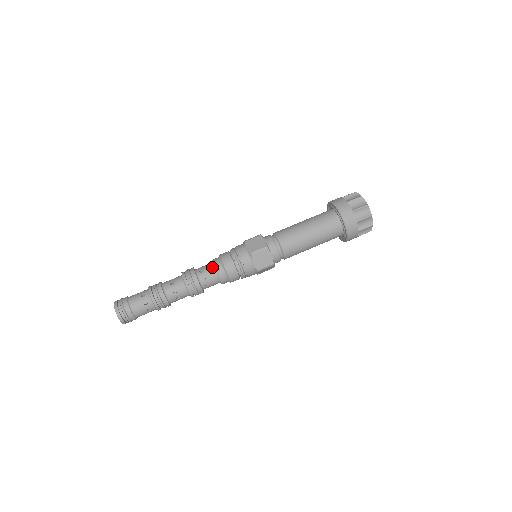
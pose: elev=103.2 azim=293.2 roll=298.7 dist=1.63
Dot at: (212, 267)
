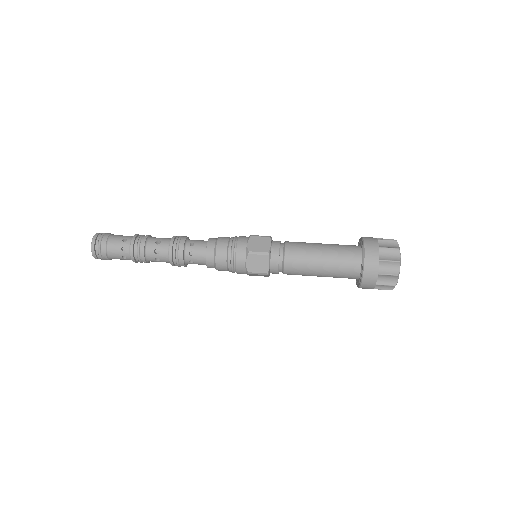
Dot at: (204, 246)
